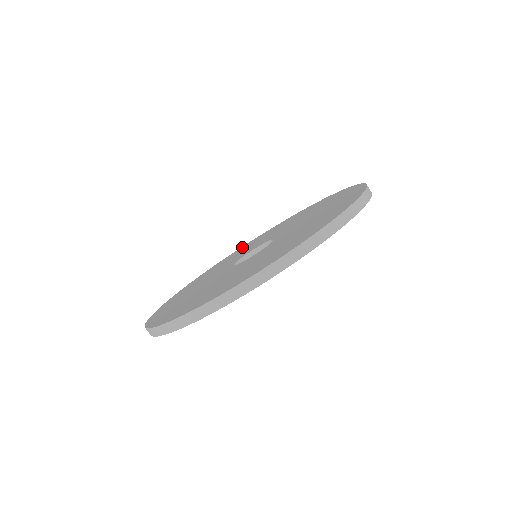
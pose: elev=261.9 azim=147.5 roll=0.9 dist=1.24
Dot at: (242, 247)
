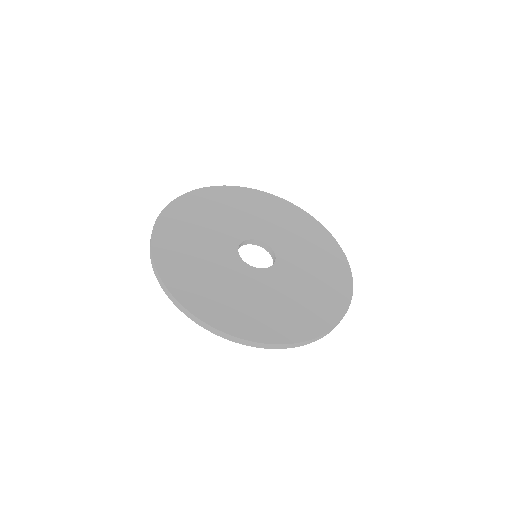
Dot at: (201, 194)
